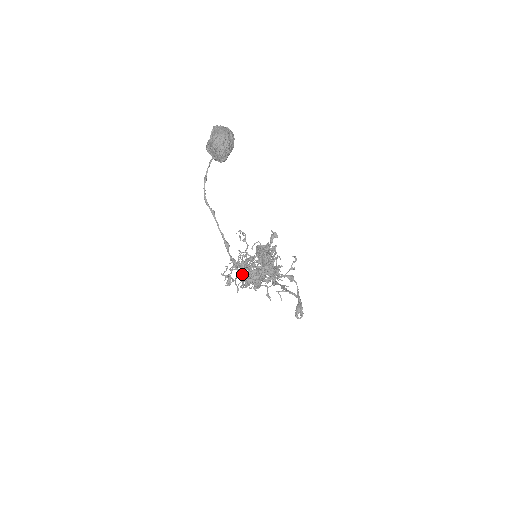
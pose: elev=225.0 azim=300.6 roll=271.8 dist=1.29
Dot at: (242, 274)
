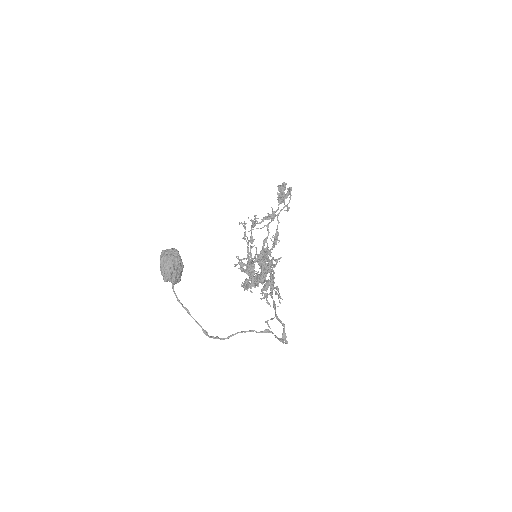
Dot at: occluded
